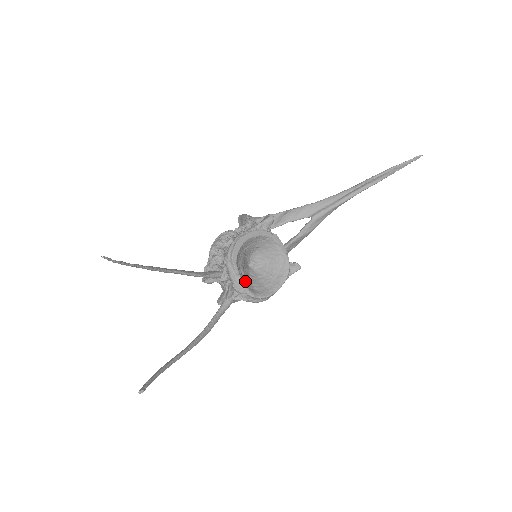
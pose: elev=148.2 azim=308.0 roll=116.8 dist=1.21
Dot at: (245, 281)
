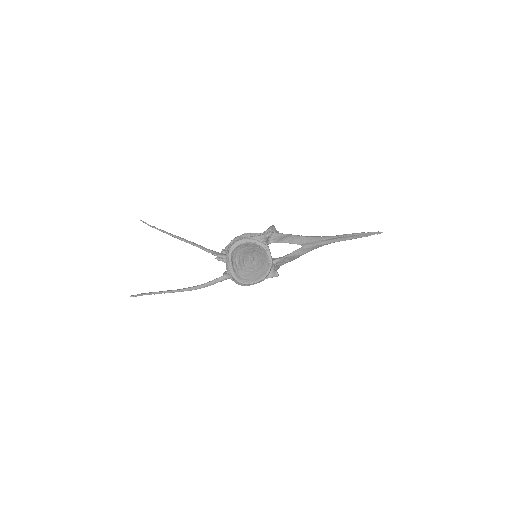
Dot at: (236, 268)
